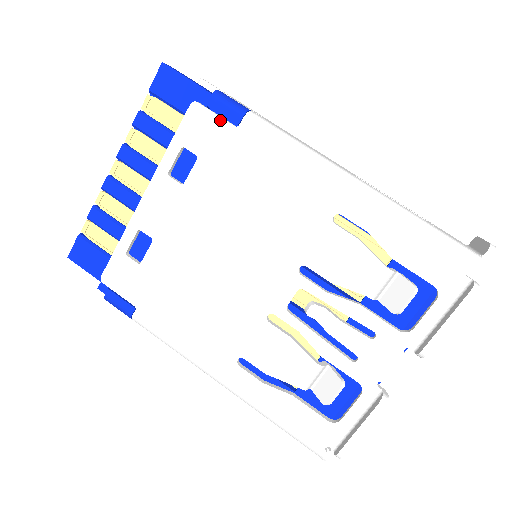
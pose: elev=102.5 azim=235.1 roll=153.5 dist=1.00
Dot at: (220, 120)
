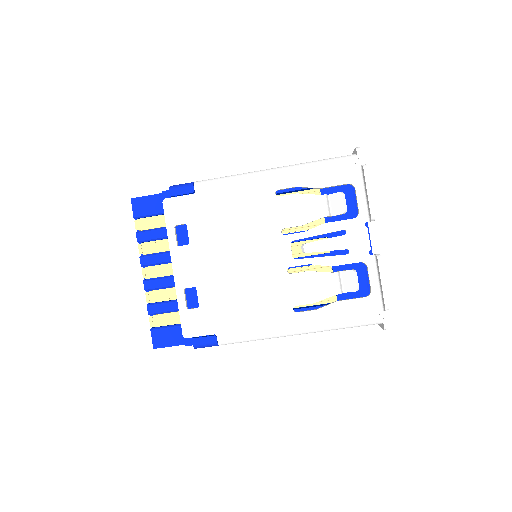
Dot at: (183, 197)
